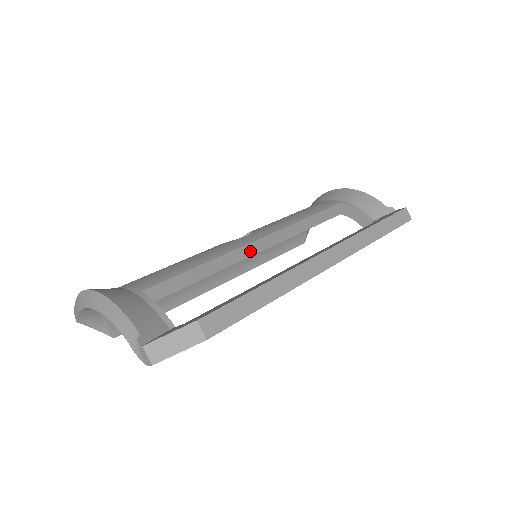
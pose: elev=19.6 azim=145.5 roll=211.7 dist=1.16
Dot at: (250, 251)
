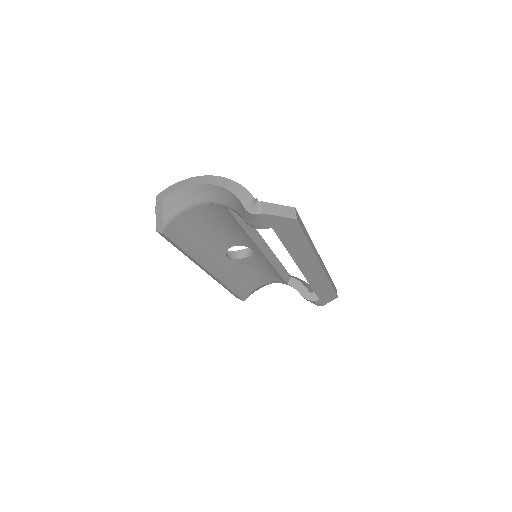
Dot at: (261, 245)
